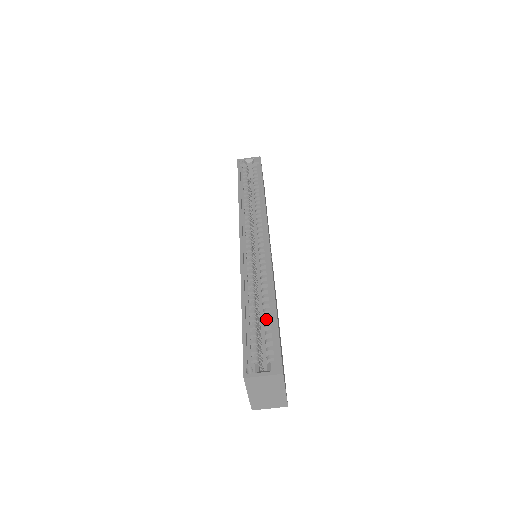
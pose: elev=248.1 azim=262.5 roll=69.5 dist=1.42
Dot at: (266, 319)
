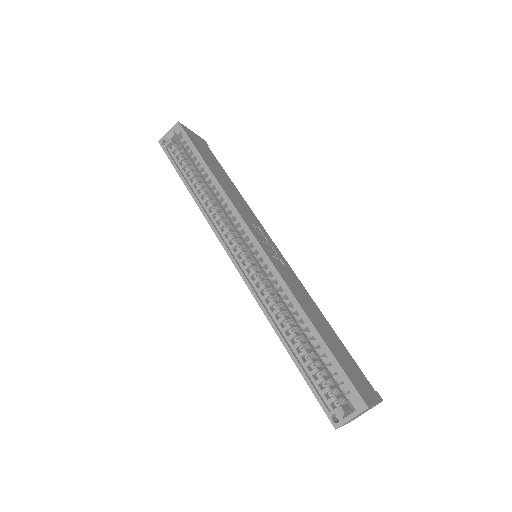
Dot at: (315, 347)
